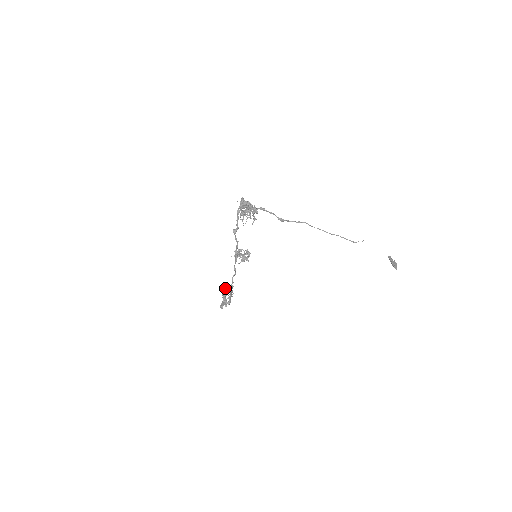
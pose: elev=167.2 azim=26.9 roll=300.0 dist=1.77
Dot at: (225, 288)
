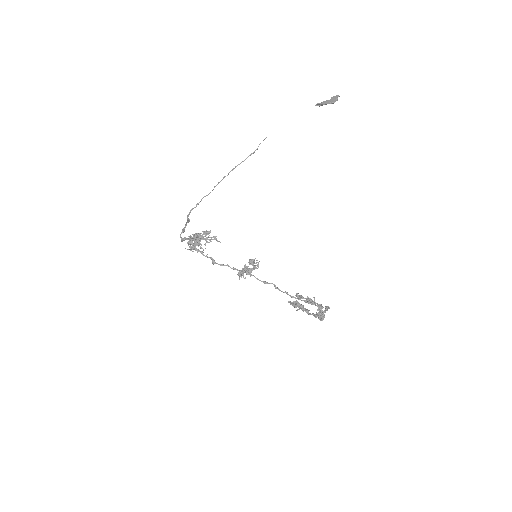
Dot at: occluded
